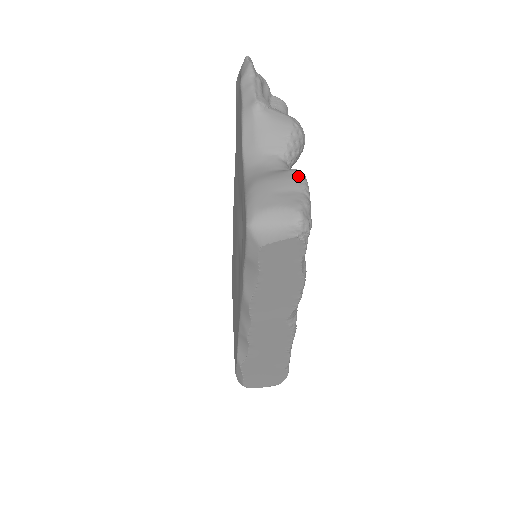
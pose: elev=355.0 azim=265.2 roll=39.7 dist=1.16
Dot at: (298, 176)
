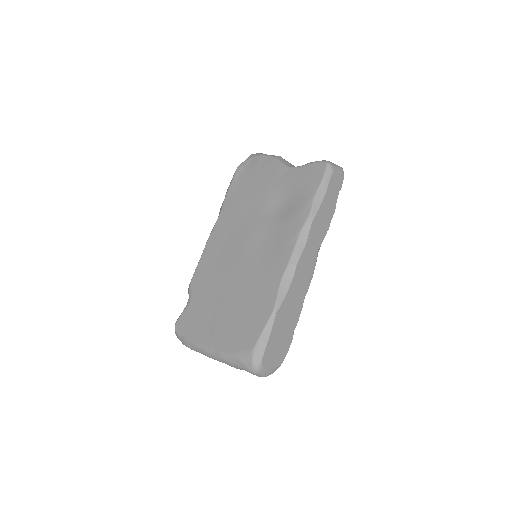
Dot at: occluded
